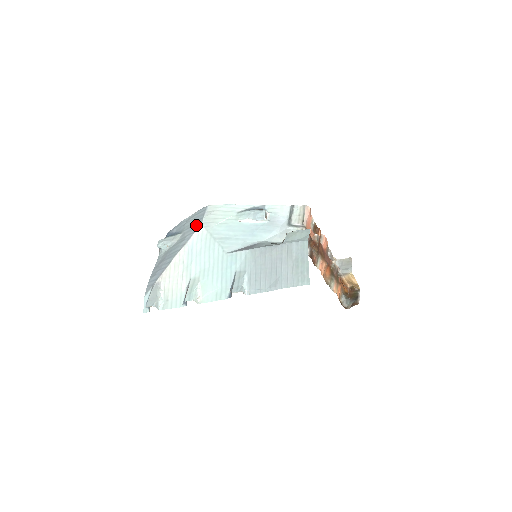
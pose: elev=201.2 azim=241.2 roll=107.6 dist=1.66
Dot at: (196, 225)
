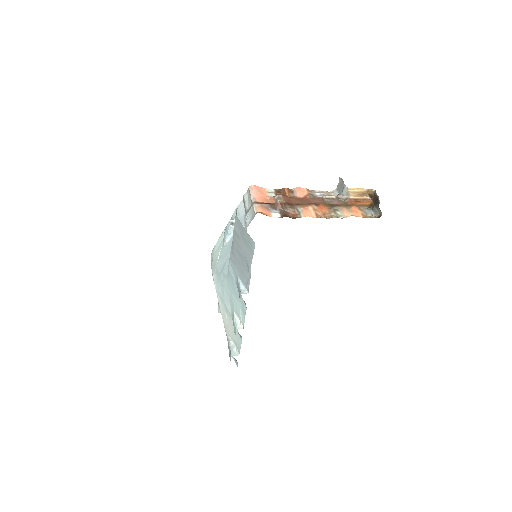
Dot at: occluded
